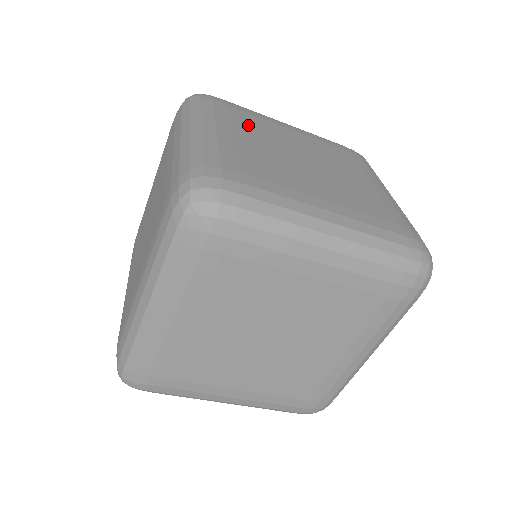
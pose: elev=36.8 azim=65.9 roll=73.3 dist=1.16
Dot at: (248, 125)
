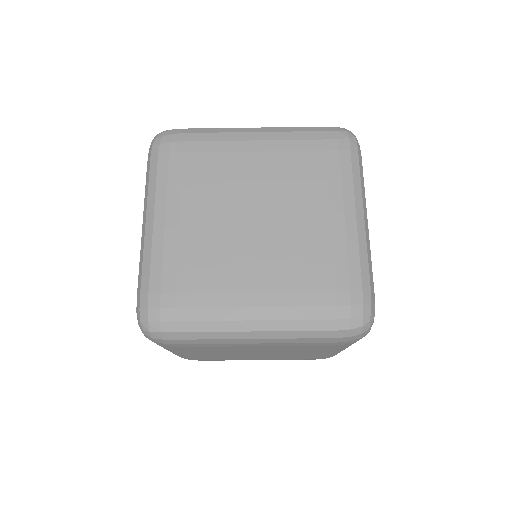
Dot at: (200, 184)
